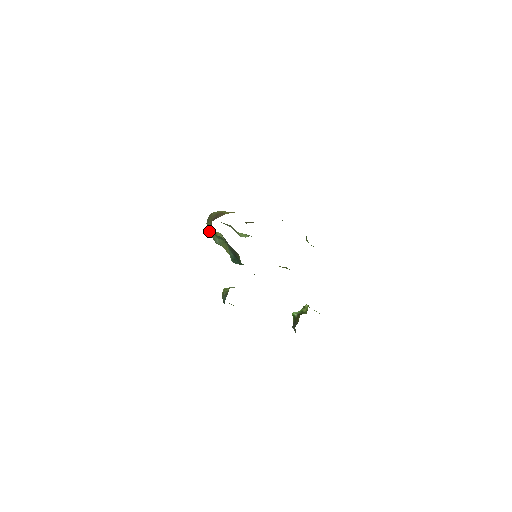
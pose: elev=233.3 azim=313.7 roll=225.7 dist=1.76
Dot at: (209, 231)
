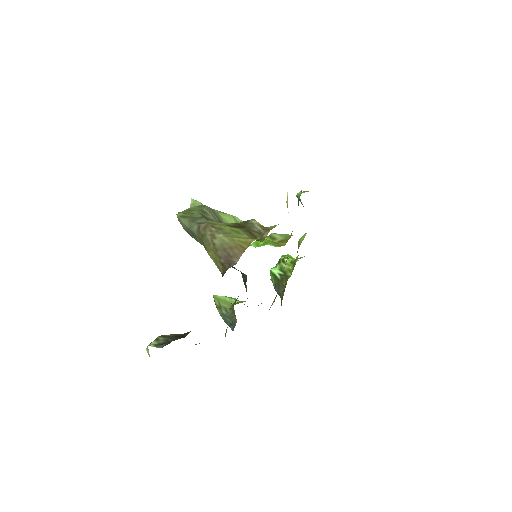
Dot at: occluded
